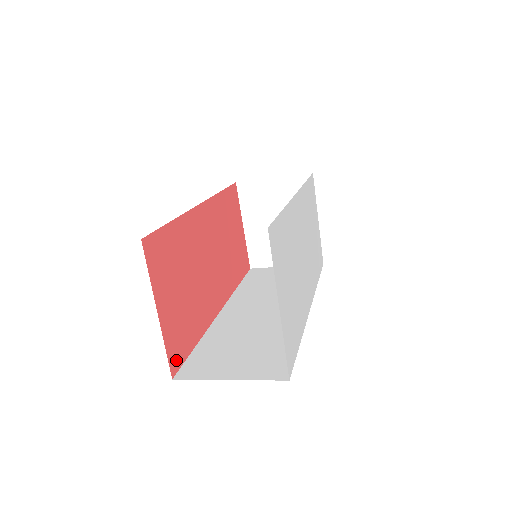
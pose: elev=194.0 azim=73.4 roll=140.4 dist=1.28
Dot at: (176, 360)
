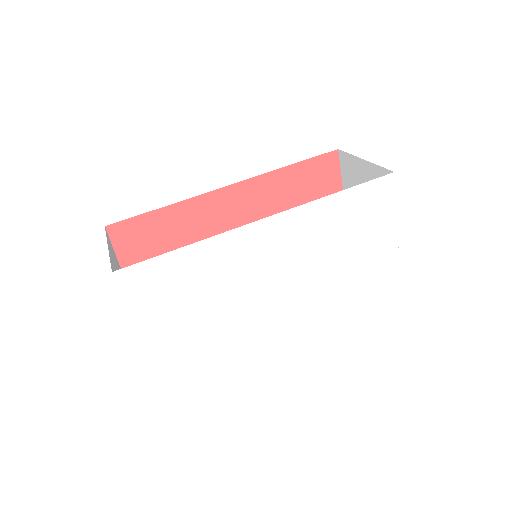
Dot at: occluded
